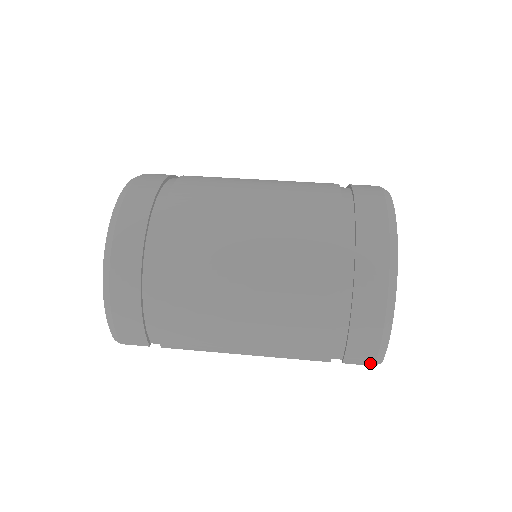
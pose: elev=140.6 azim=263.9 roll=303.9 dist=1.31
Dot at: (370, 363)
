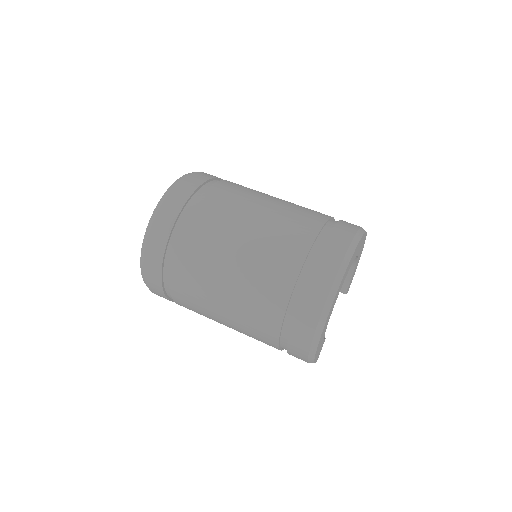
Dot at: occluded
